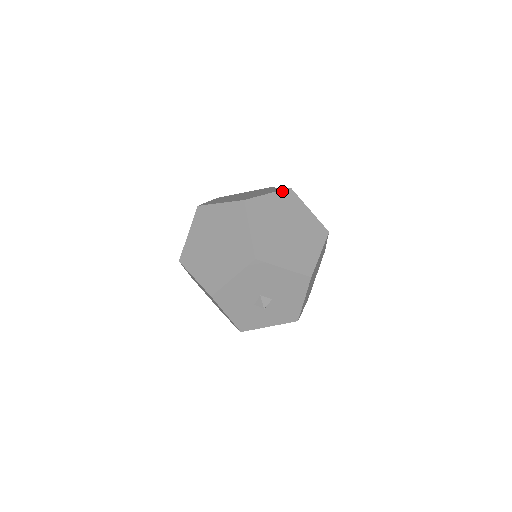
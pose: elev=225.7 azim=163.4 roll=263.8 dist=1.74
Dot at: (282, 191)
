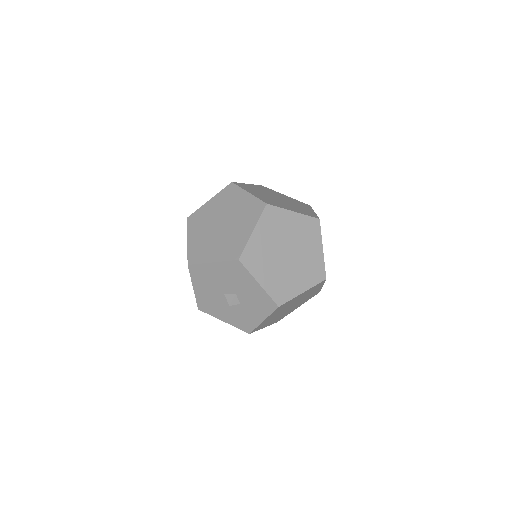
Dot at: (223, 190)
